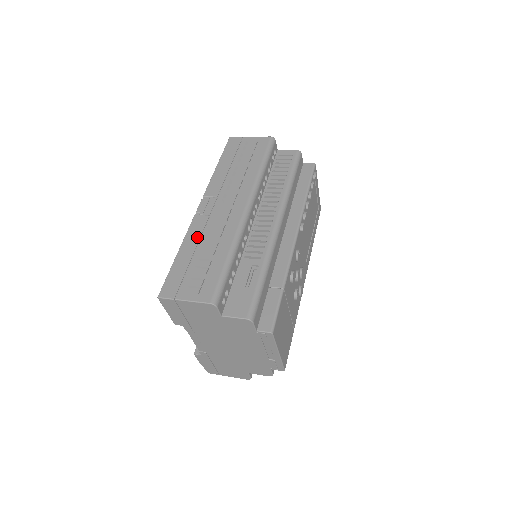
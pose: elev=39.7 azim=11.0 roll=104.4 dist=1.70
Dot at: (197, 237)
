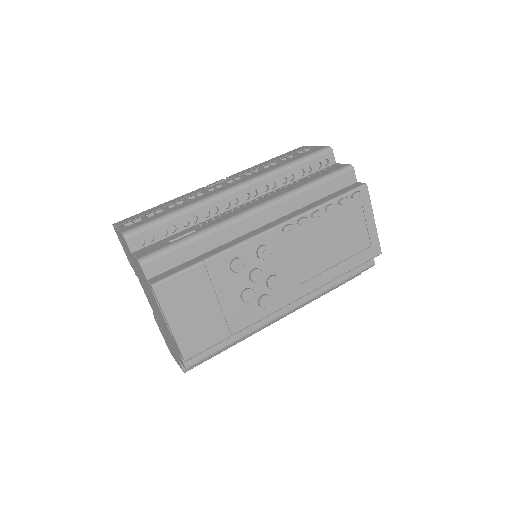
Dot at: (183, 198)
